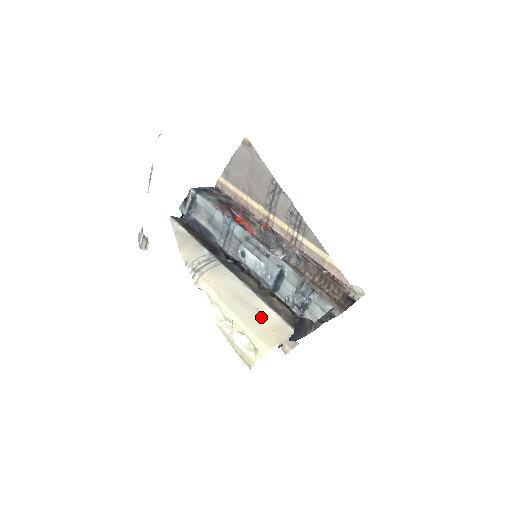
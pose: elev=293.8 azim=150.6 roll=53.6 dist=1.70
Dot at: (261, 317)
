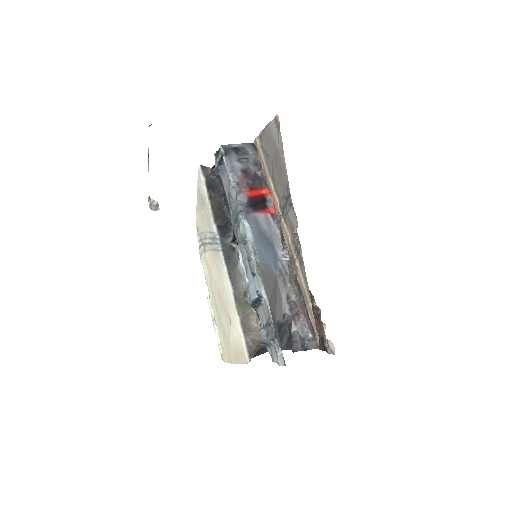
Dot at: (230, 330)
